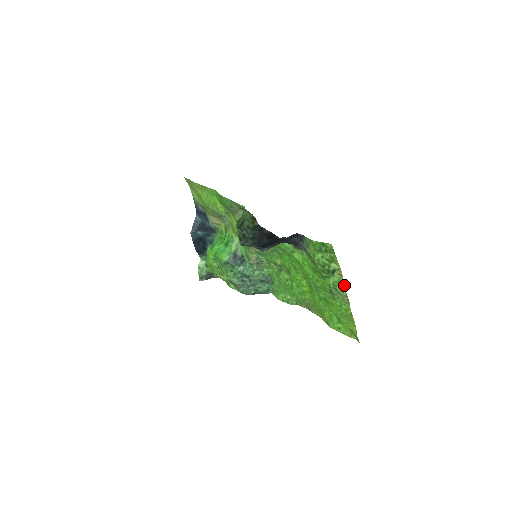
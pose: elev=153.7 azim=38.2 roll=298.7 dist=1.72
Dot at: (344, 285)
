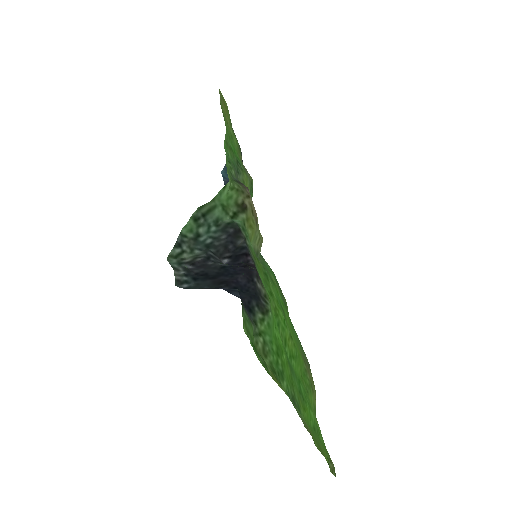
Dot at: occluded
